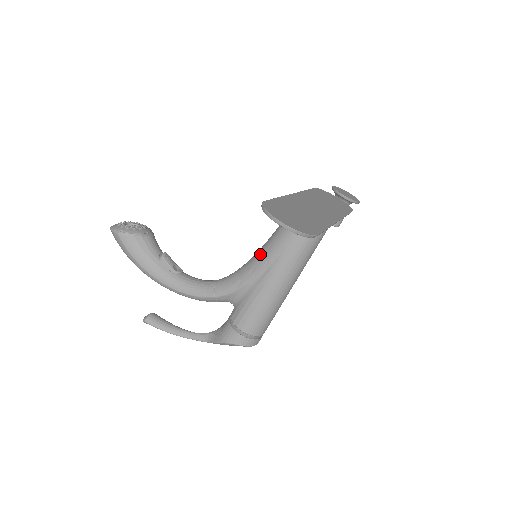
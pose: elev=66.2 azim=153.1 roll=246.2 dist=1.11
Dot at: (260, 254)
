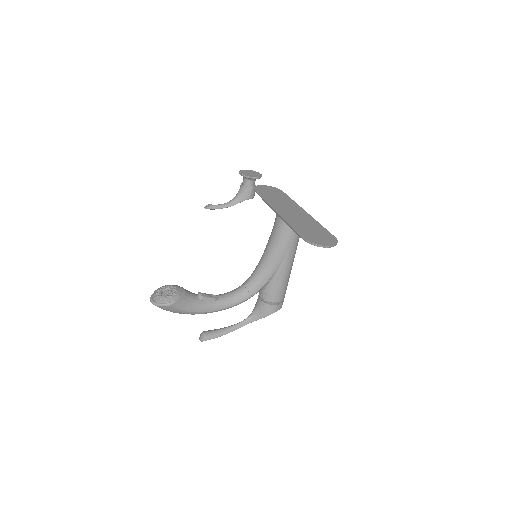
Dot at: (272, 256)
